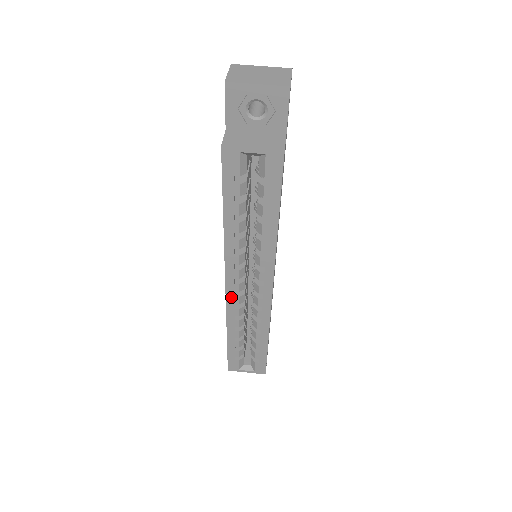
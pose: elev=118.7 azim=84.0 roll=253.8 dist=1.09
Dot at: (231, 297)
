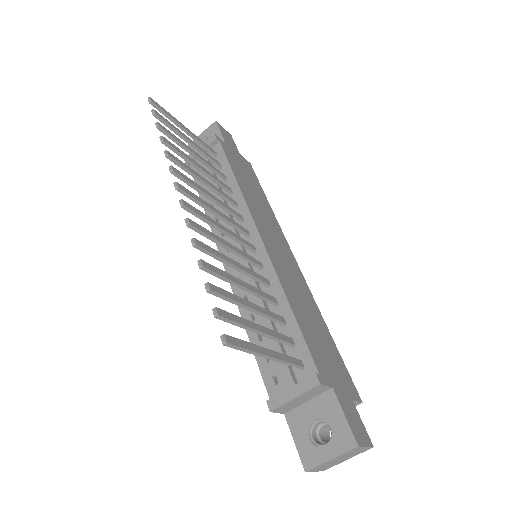
Dot at: occluded
